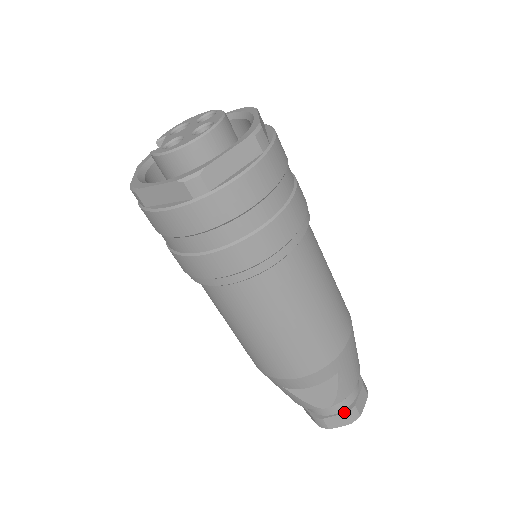
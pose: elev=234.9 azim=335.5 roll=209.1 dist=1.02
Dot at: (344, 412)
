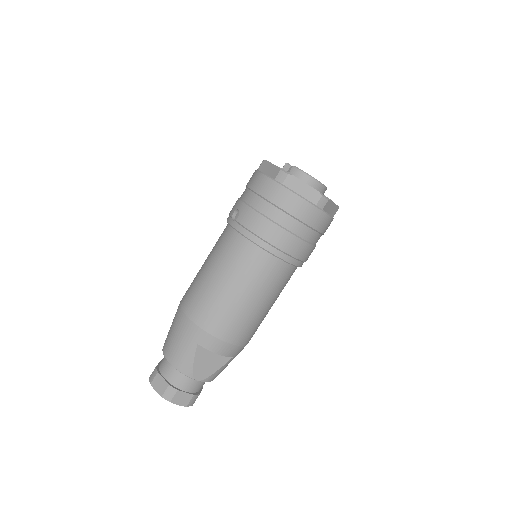
Dot at: (193, 394)
